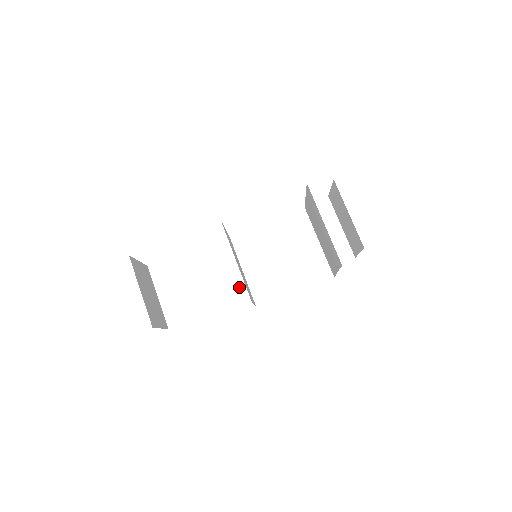
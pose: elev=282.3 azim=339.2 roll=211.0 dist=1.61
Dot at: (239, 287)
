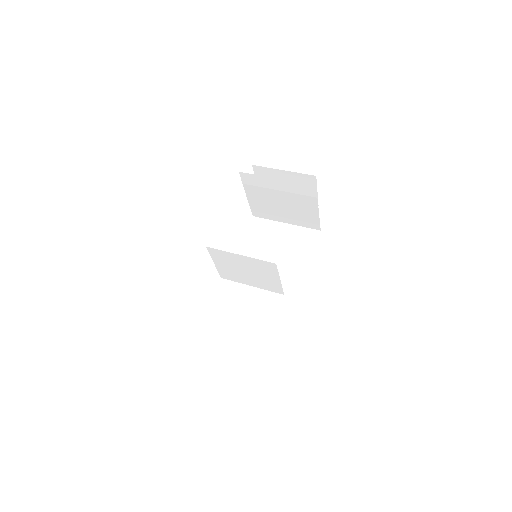
Dot at: (268, 299)
